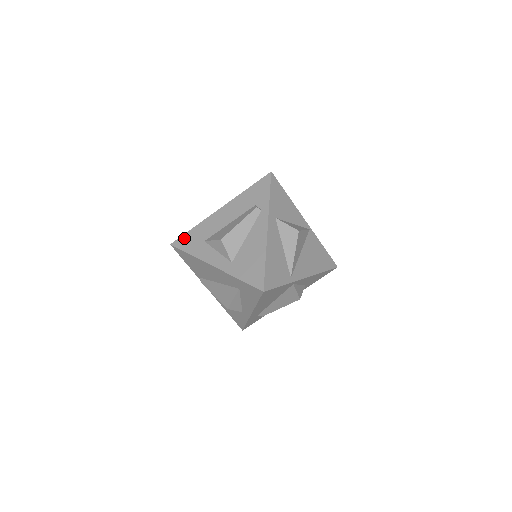
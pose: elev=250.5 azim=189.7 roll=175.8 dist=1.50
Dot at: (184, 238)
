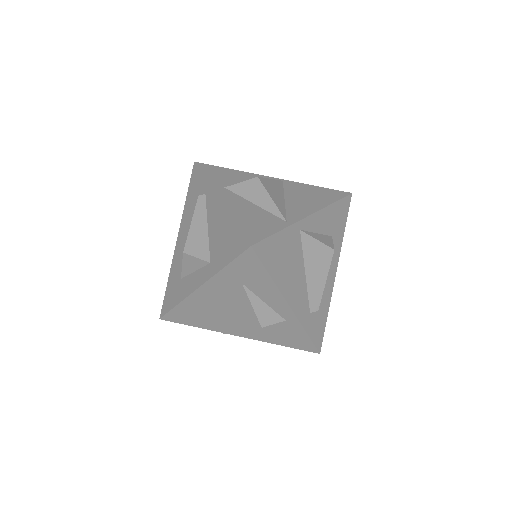
Dot at: (166, 299)
